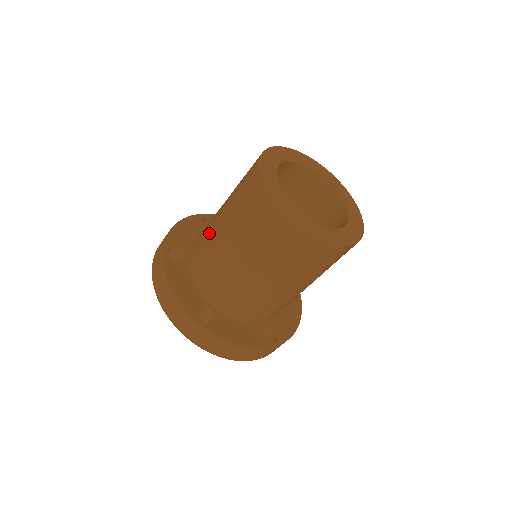
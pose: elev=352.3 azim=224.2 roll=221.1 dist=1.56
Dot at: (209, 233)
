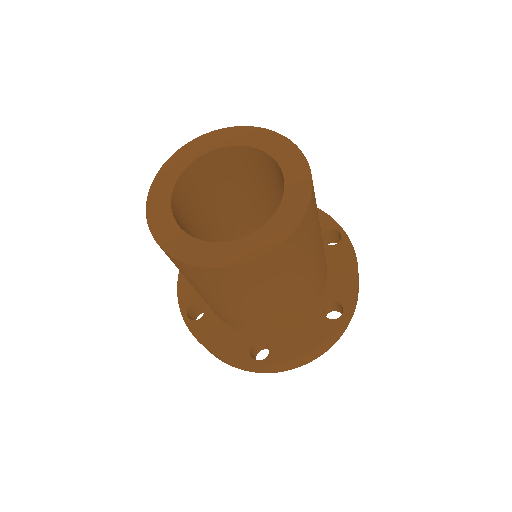
Dot at: occluded
